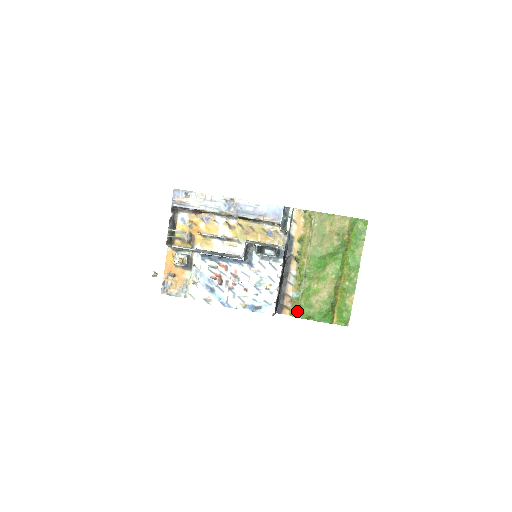
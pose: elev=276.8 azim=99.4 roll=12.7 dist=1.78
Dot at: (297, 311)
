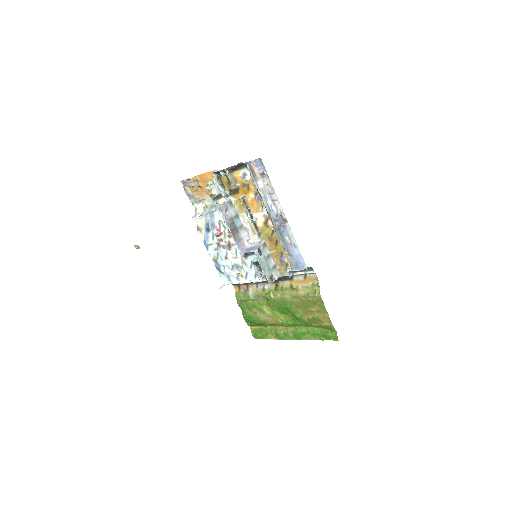
Dot at: (240, 299)
